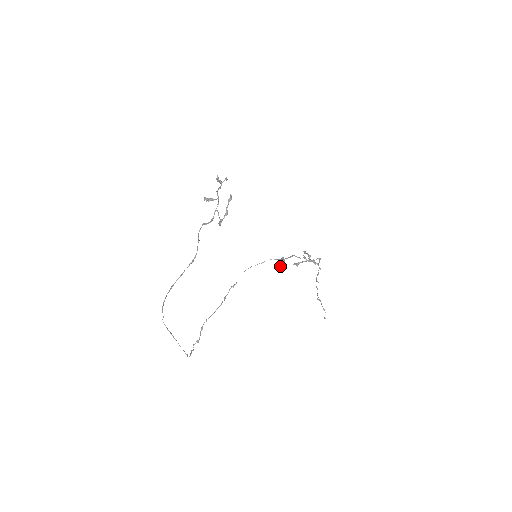
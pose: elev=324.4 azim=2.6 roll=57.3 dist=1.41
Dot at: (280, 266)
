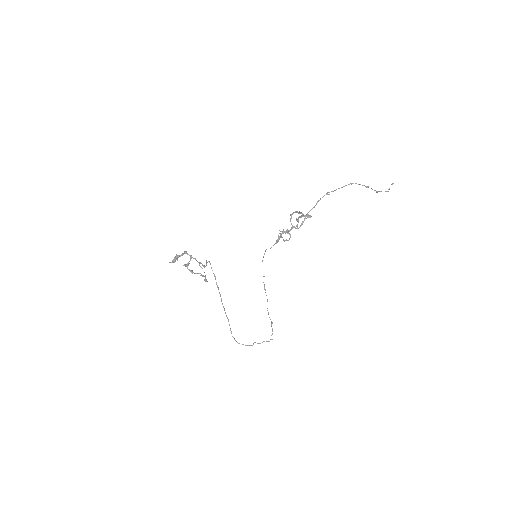
Dot at: occluded
